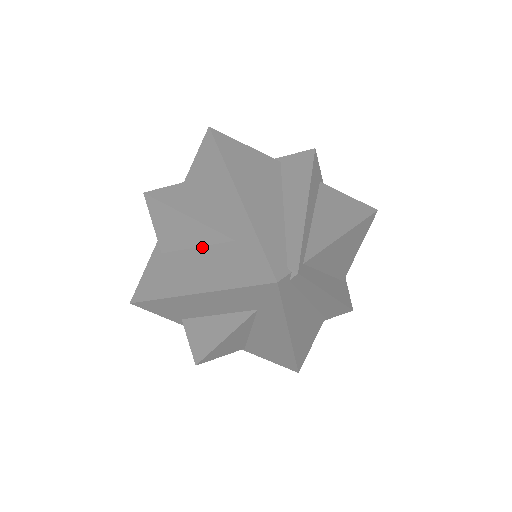
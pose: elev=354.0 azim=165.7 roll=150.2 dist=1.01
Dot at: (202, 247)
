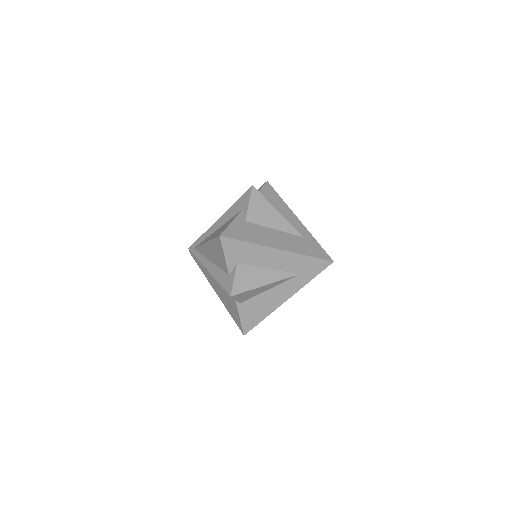
Dot at: (281, 231)
